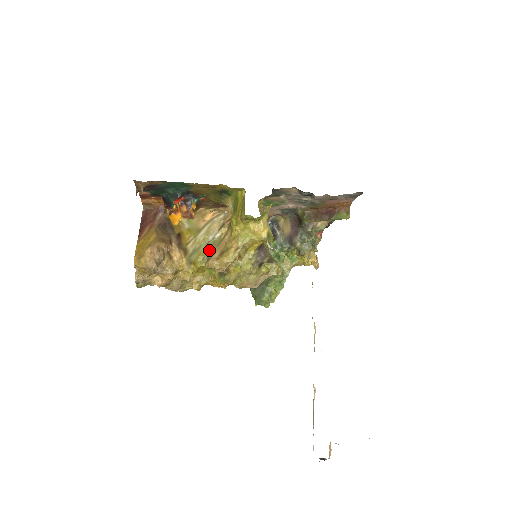
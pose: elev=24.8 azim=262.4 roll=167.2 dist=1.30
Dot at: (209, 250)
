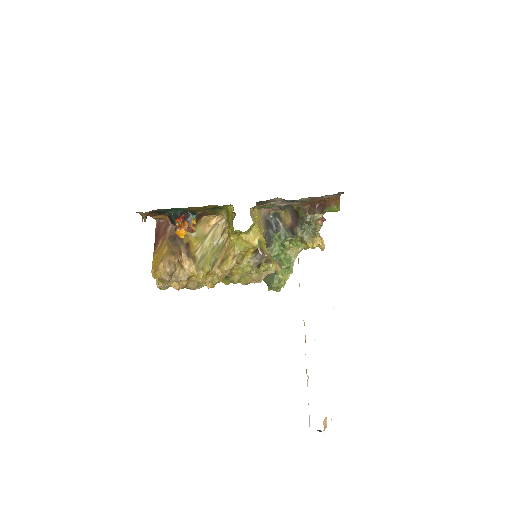
Dot at: (214, 256)
